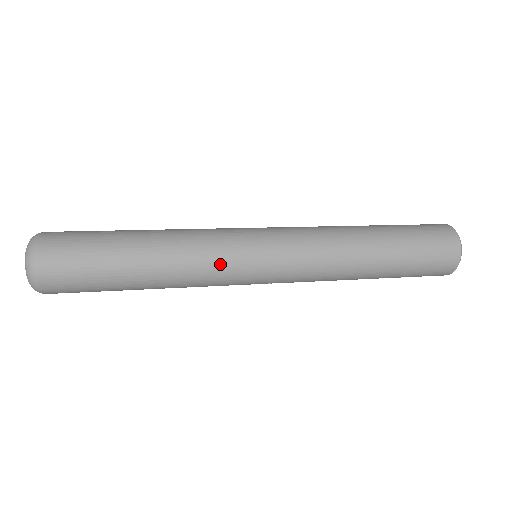
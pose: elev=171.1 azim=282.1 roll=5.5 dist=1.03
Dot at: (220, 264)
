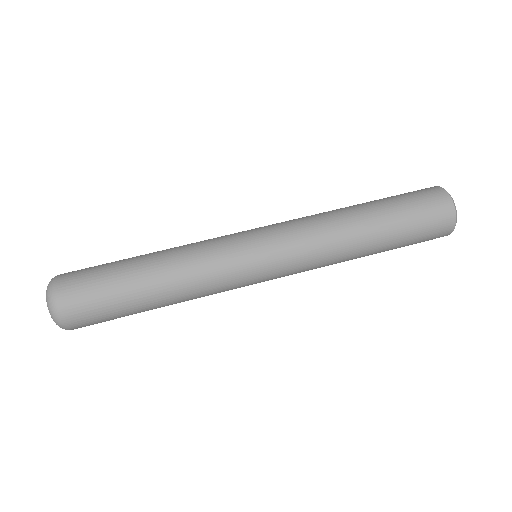
Dot at: (225, 290)
